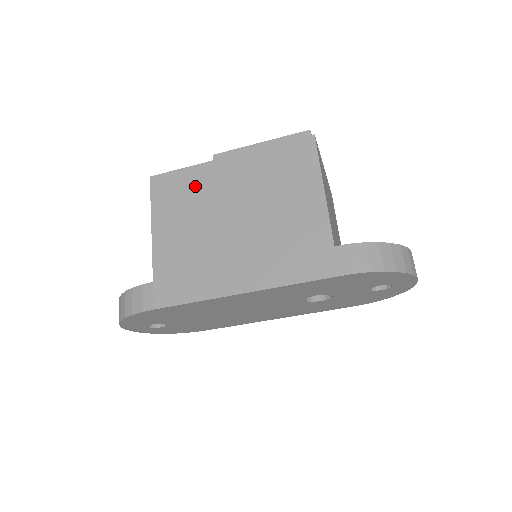
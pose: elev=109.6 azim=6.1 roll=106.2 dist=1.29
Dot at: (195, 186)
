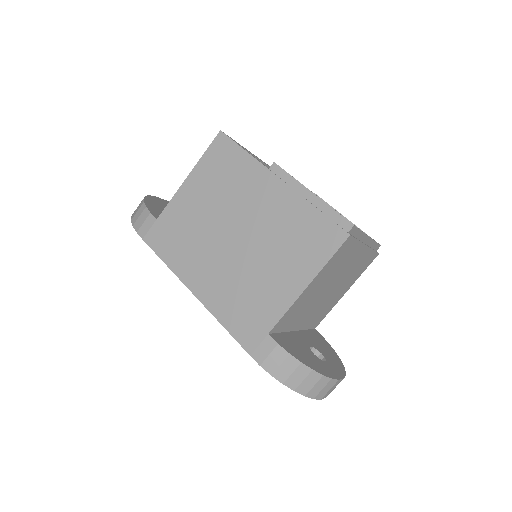
Dot at: (238, 176)
